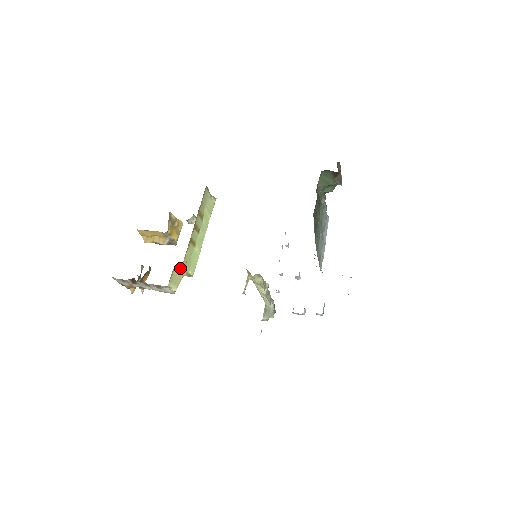
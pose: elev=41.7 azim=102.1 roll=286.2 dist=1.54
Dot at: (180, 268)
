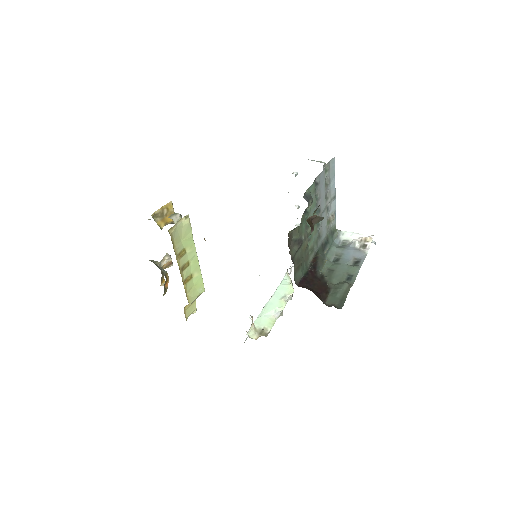
Dot at: (189, 304)
